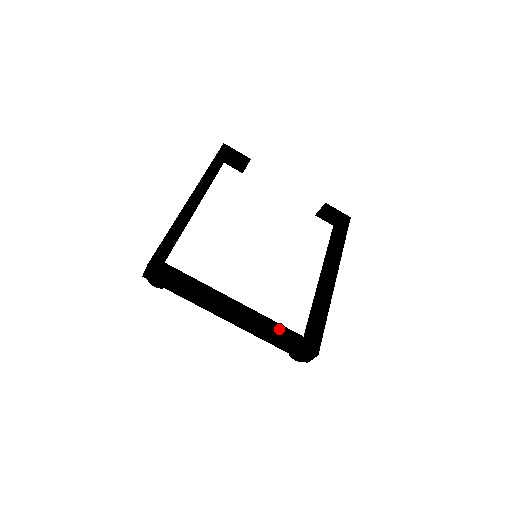
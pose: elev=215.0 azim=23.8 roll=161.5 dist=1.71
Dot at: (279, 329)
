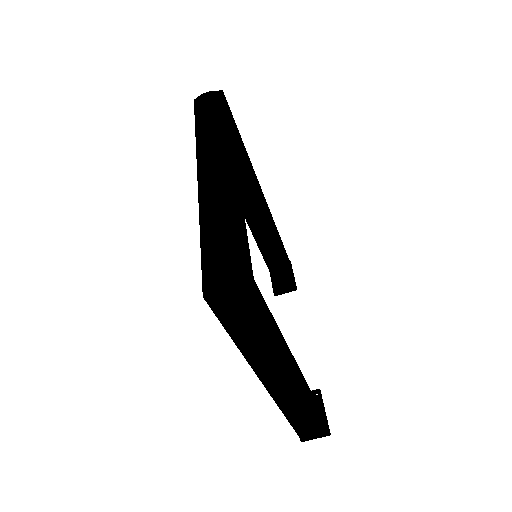
Dot at: (243, 222)
